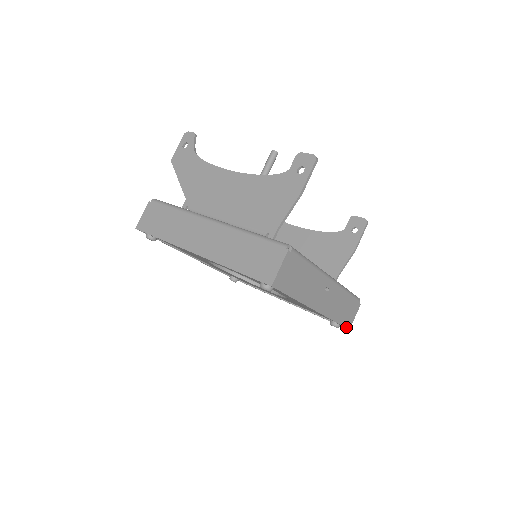
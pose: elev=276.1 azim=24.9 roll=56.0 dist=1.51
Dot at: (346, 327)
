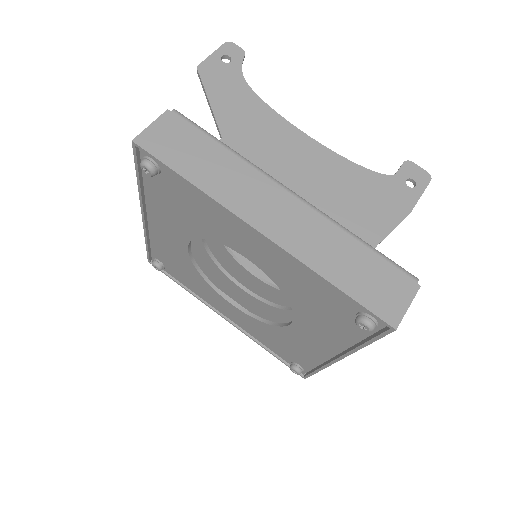
Dot at: (308, 376)
